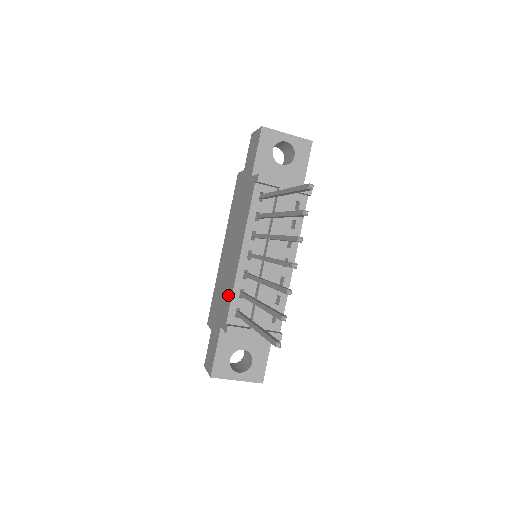
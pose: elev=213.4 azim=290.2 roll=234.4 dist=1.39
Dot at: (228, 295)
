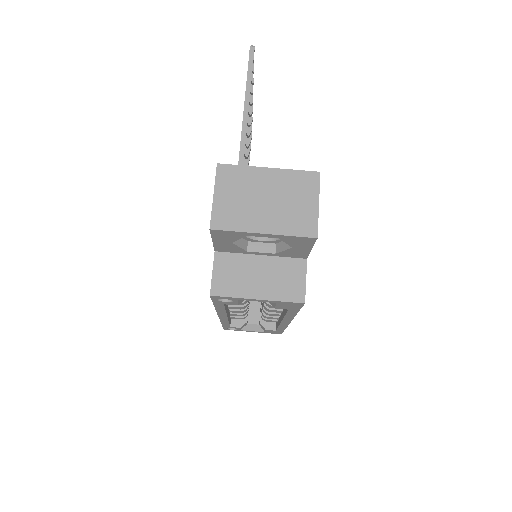
Dot at: occluded
